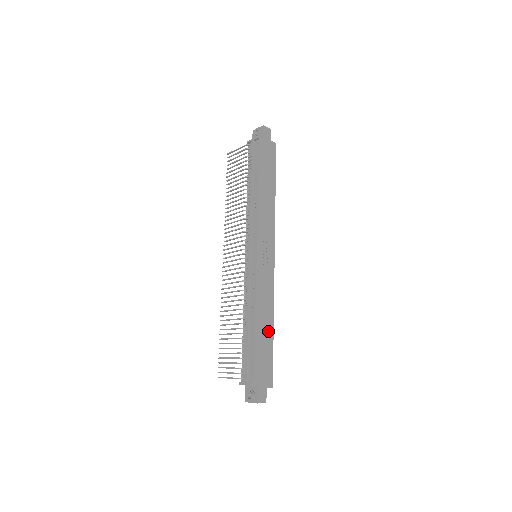
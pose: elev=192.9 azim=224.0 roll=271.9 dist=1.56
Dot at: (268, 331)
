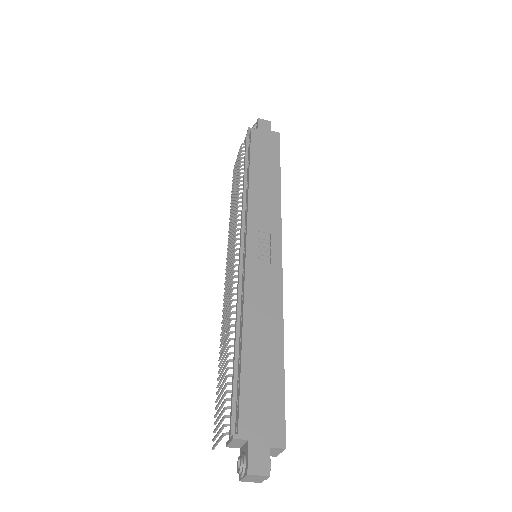
Dot at: (272, 351)
